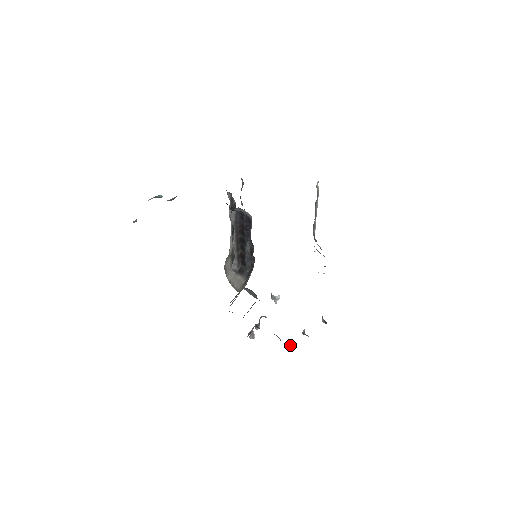
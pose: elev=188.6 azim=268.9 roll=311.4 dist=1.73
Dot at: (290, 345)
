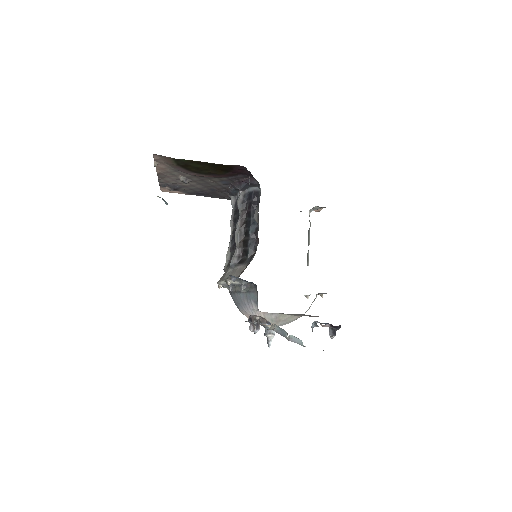
Dot at: (298, 341)
